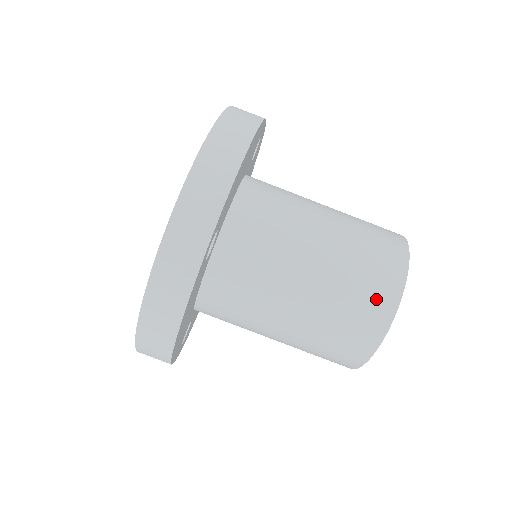
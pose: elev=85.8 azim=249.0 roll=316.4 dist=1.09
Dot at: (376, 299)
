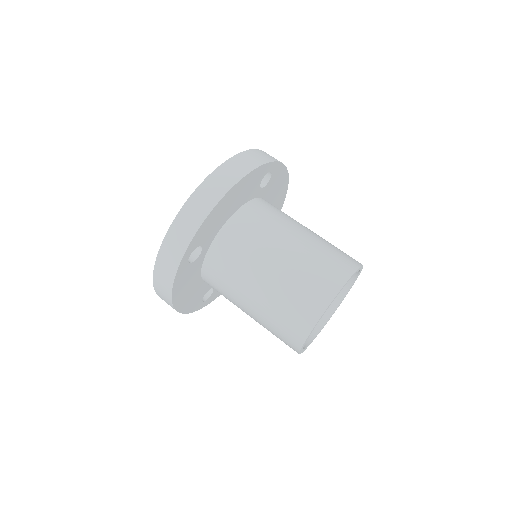
Dot at: (301, 314)
